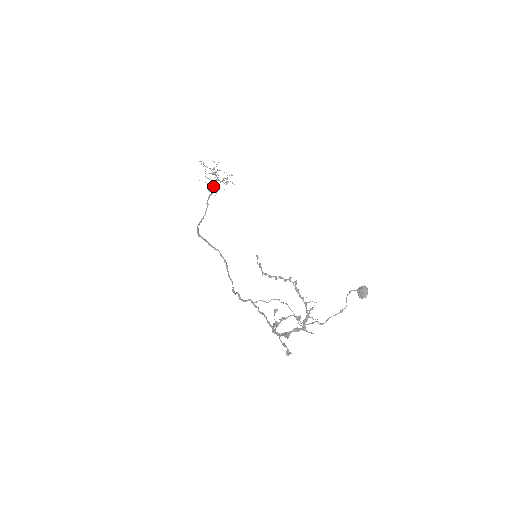
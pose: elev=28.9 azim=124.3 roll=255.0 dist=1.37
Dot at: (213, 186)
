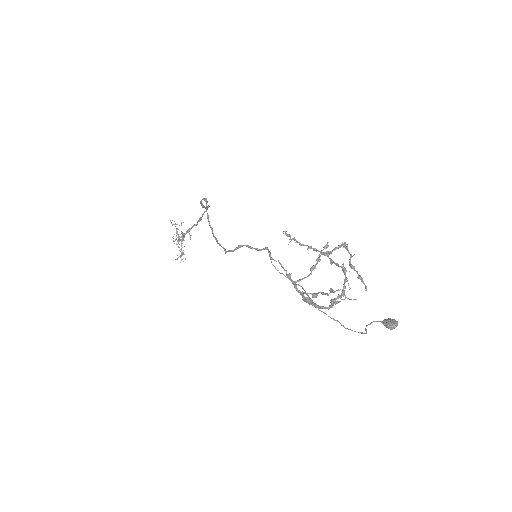
Dot at: (189, 229)
